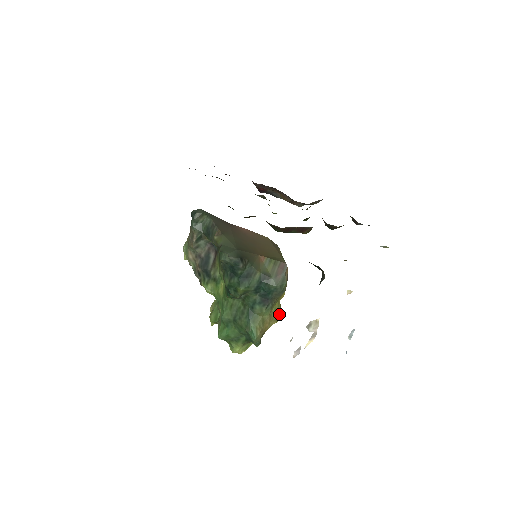
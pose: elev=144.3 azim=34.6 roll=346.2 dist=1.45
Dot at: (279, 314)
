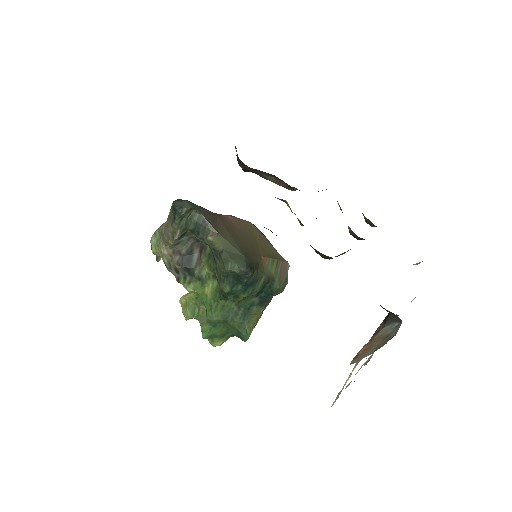
Dot at: occluded
